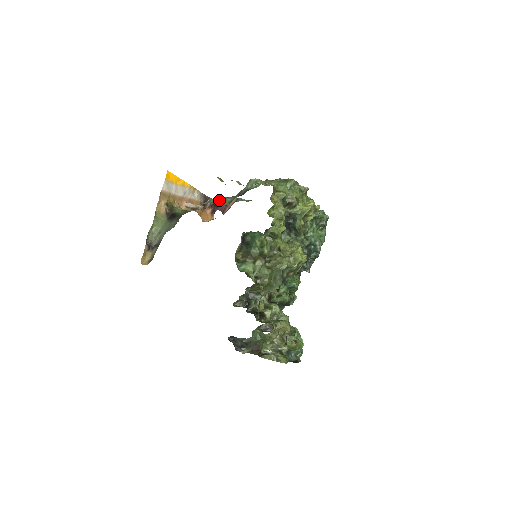
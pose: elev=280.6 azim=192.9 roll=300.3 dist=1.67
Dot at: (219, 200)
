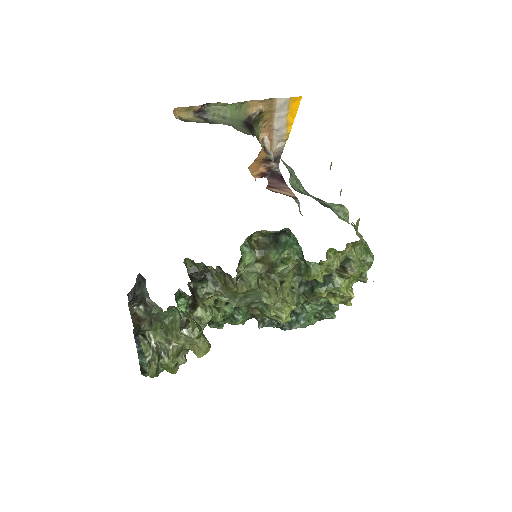
Dot at: (295, 177)
